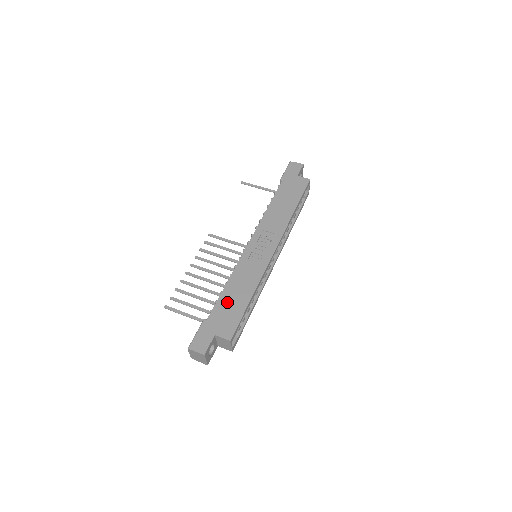
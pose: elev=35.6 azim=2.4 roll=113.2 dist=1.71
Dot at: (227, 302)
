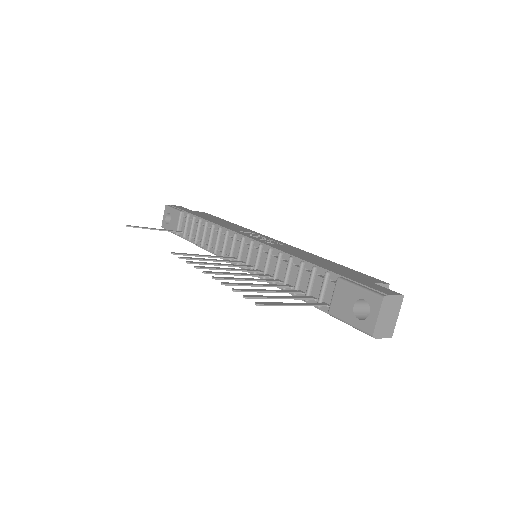
Dot at: (324, 264)
